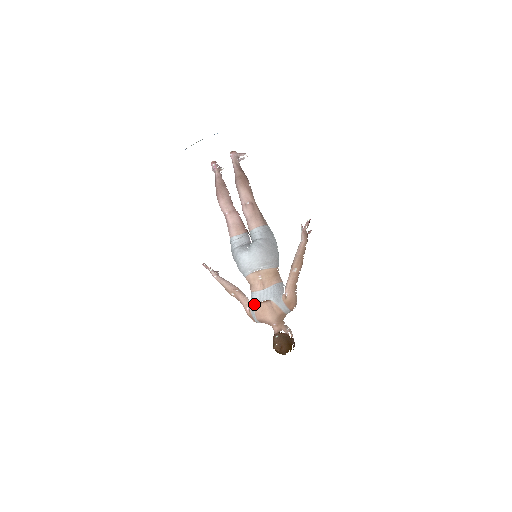
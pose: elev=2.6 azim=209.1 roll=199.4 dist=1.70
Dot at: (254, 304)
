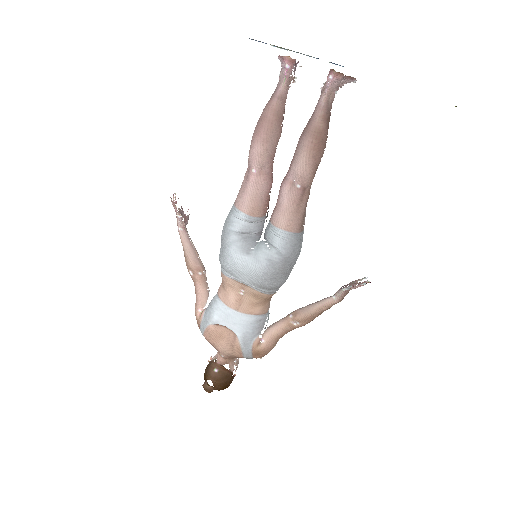
Dot at: (211, 320)
